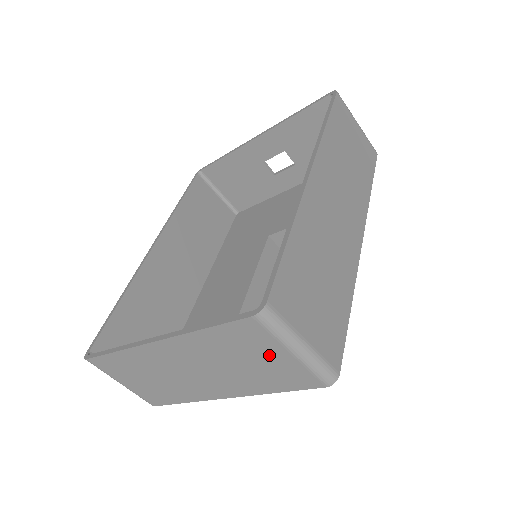
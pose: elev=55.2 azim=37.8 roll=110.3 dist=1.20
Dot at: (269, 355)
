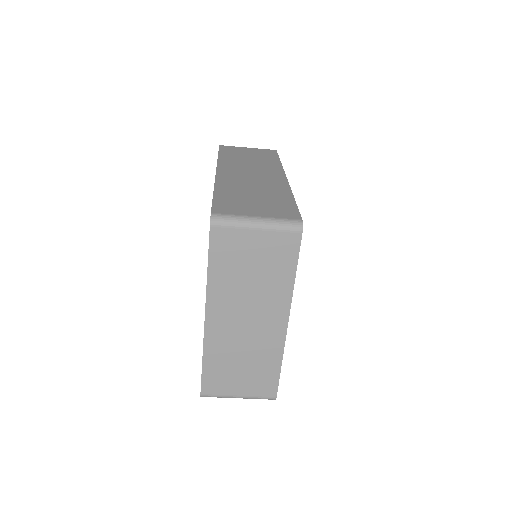
Dot at: (251, 246)
